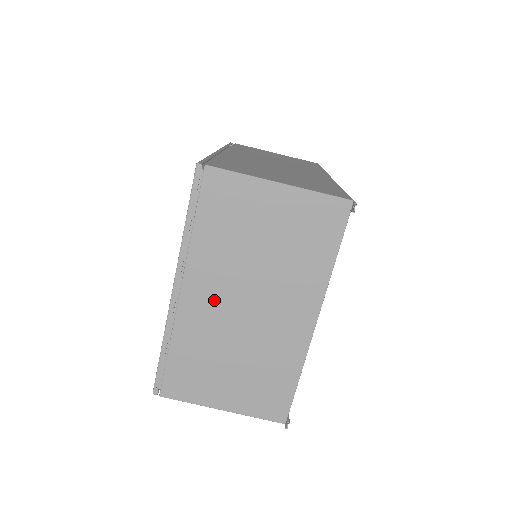
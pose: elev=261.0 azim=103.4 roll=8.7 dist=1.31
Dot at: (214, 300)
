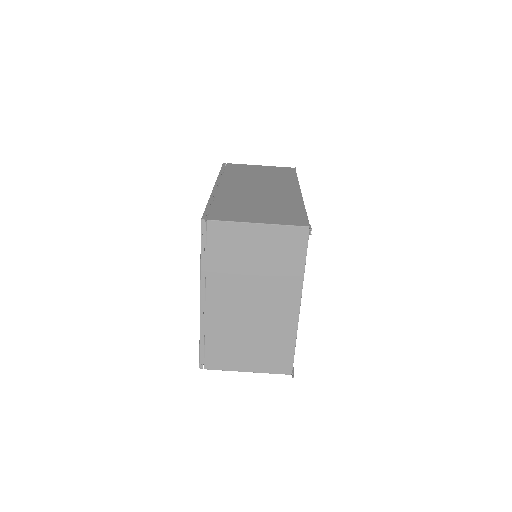
Dot at: (229, 303)
